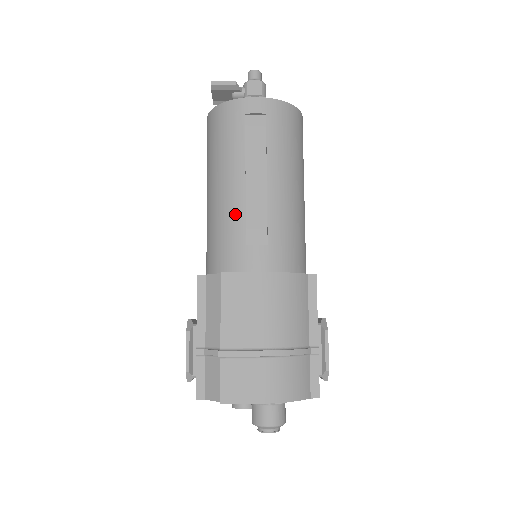
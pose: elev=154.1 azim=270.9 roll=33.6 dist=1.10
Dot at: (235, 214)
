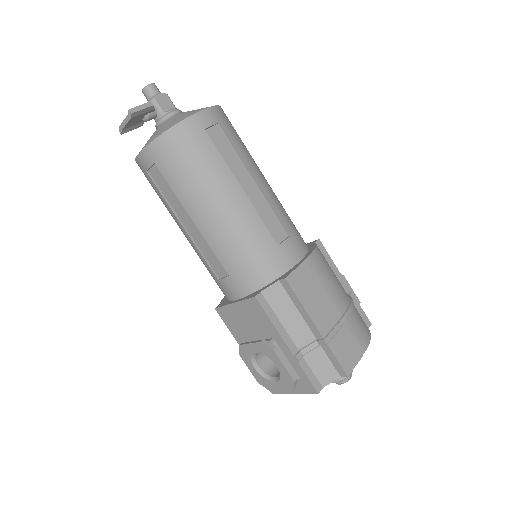
Dot at: (253, 225)
